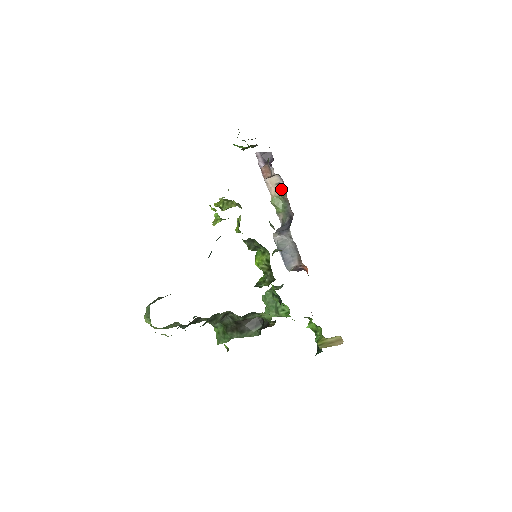
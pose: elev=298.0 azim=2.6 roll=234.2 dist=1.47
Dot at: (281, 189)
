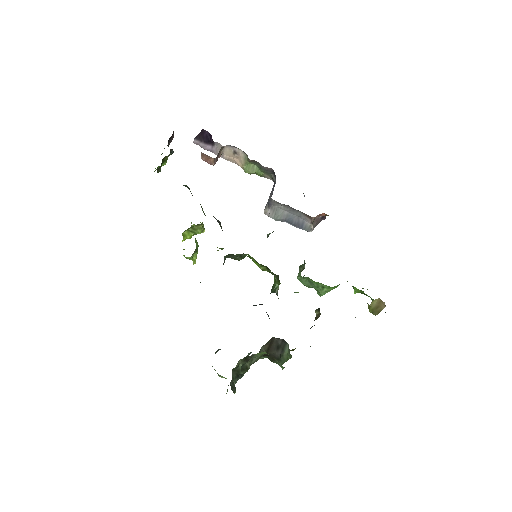
Dot at: (241, 154)
